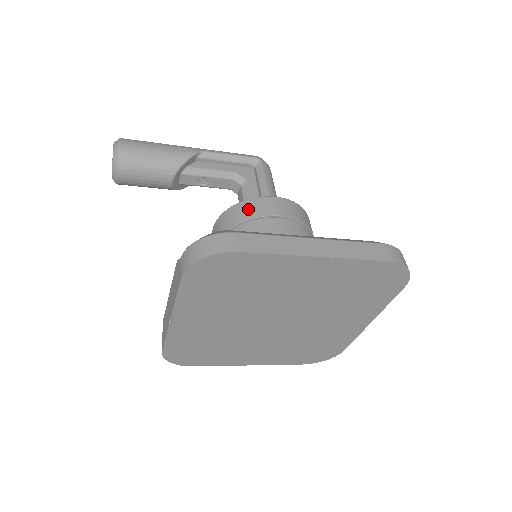
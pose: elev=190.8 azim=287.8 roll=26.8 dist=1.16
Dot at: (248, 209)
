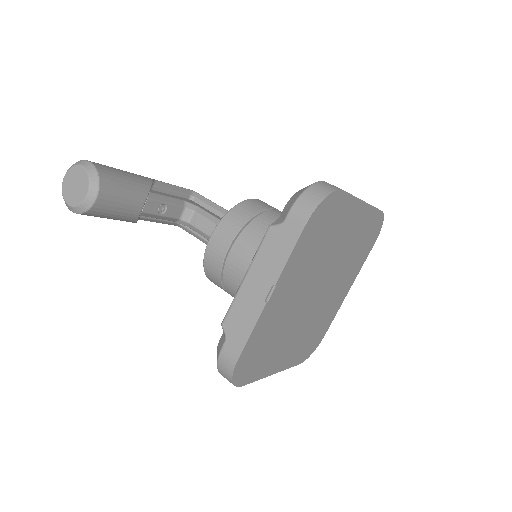
Dot at: (250, 207)
